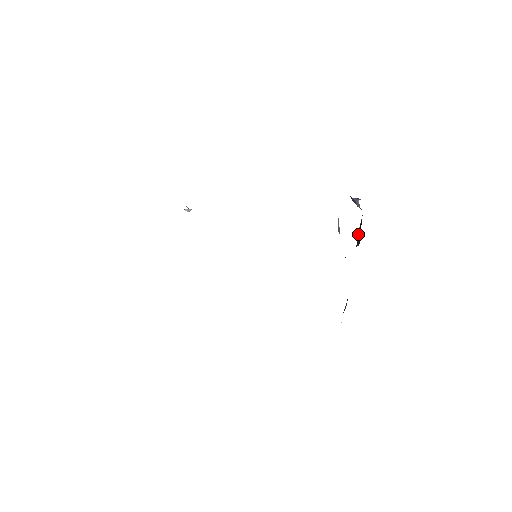
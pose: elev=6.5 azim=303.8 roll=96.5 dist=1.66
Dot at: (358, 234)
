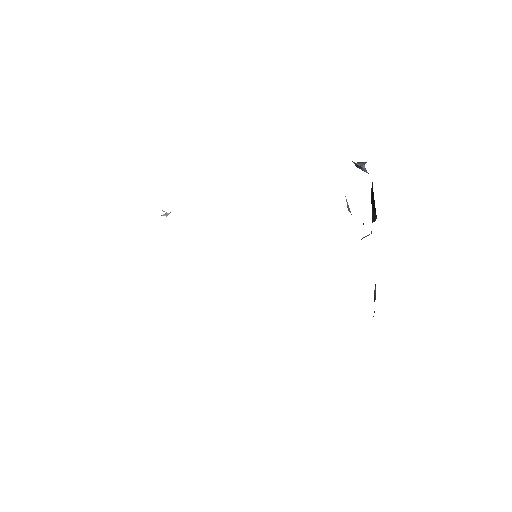
Dot at: occluded
